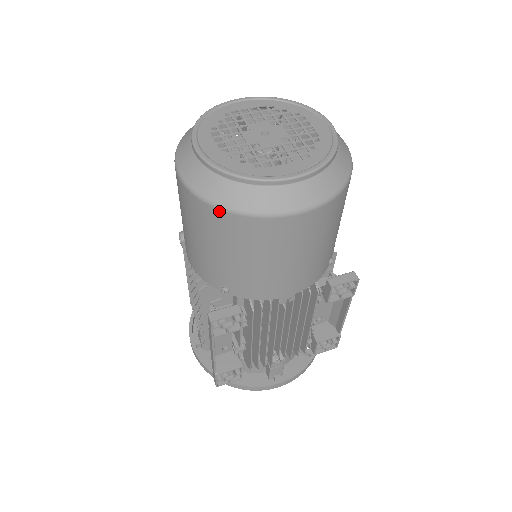
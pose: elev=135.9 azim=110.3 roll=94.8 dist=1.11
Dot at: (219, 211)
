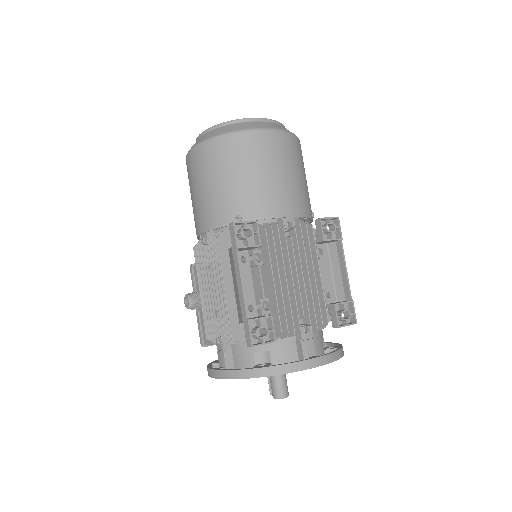
Dot at: (224, 137)
